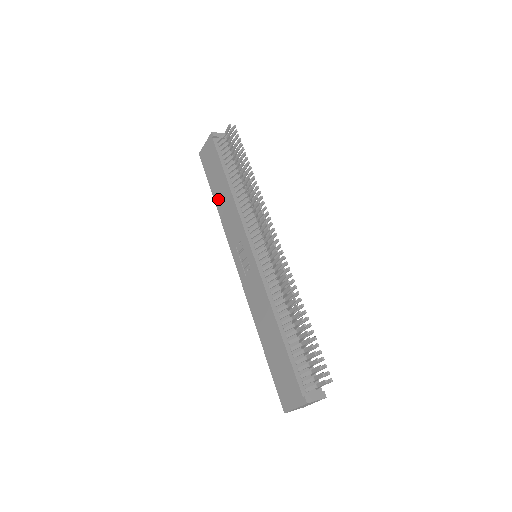
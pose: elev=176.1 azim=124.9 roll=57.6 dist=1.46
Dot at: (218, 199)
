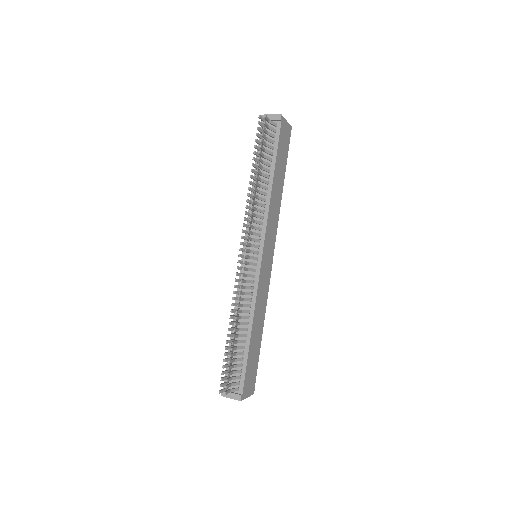
Dot at: occluded
